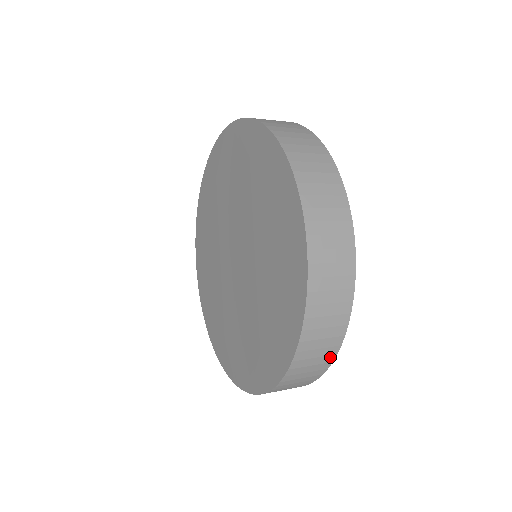
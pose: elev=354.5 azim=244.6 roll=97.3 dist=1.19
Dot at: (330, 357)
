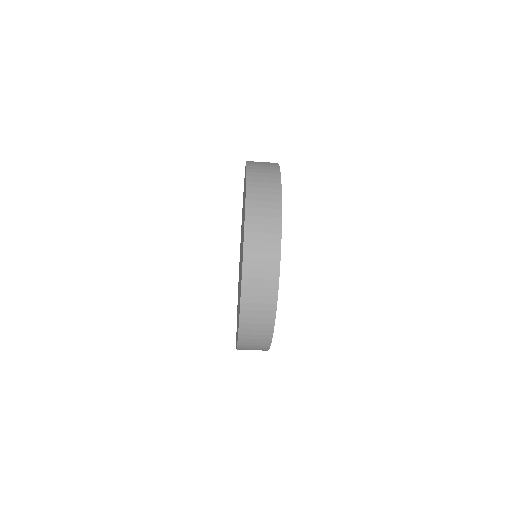
Dot at: (276, 172)
